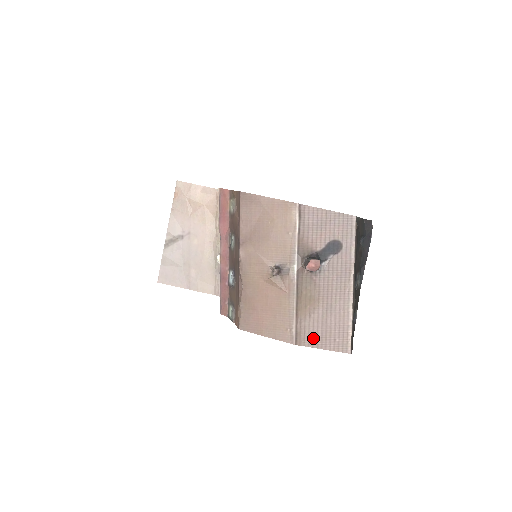
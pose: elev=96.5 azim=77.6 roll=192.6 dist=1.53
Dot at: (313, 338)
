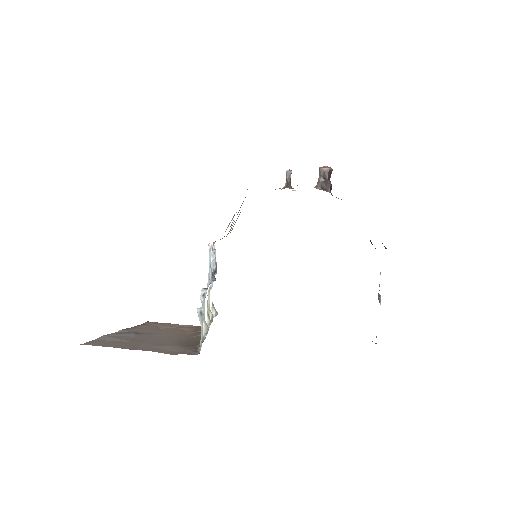
Dot at: occluded
